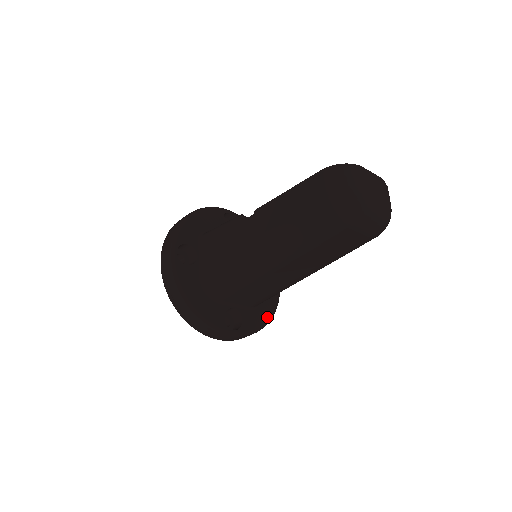
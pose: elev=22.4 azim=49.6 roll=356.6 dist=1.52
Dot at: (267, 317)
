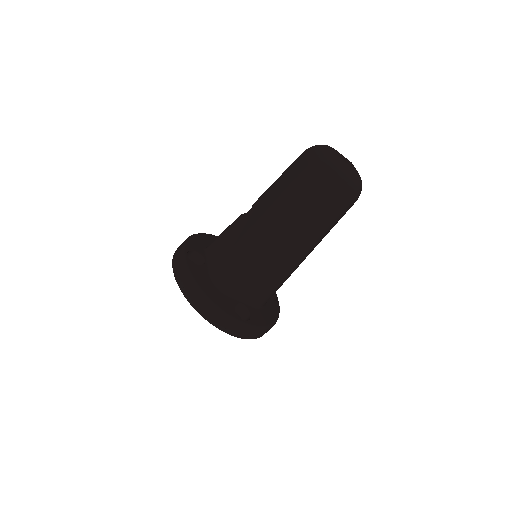
Dot at: (272, 319)
